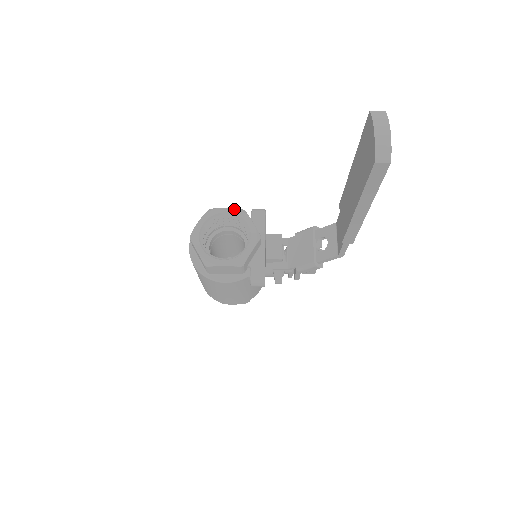
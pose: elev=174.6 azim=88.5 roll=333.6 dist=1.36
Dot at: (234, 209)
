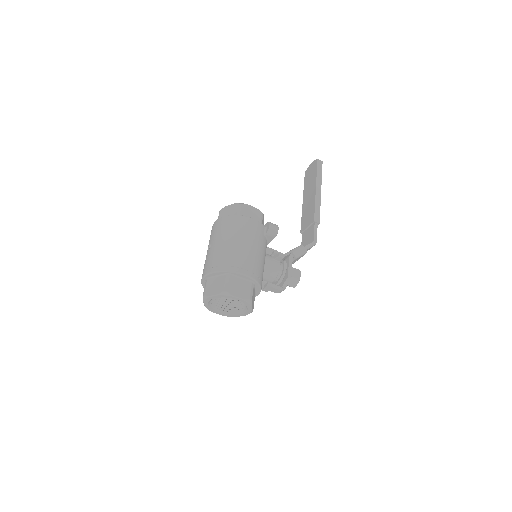
Dot at: occluded
